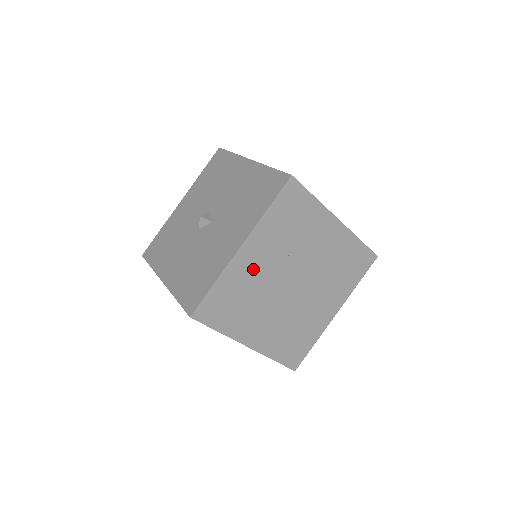
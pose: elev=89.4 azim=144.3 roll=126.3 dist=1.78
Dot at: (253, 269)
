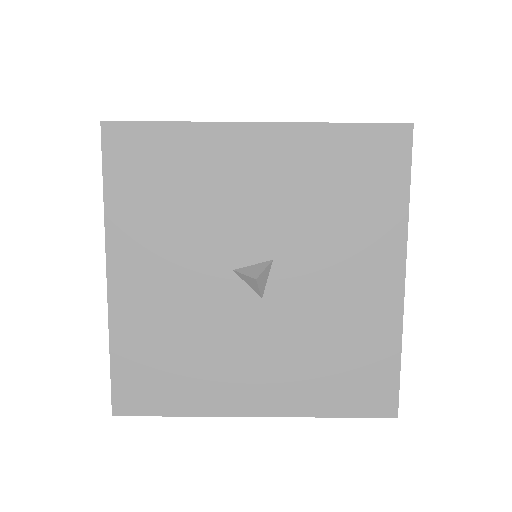
Dot at: occluded
